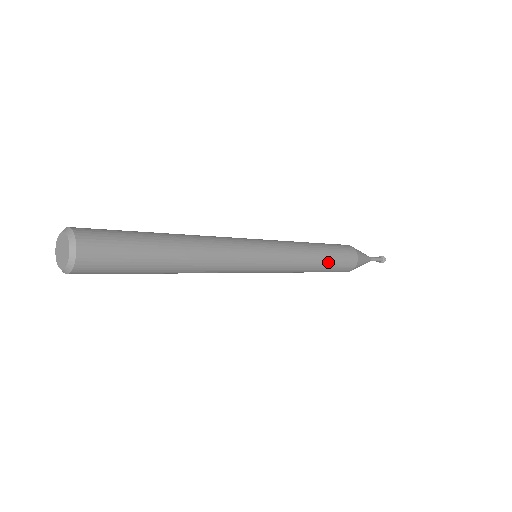
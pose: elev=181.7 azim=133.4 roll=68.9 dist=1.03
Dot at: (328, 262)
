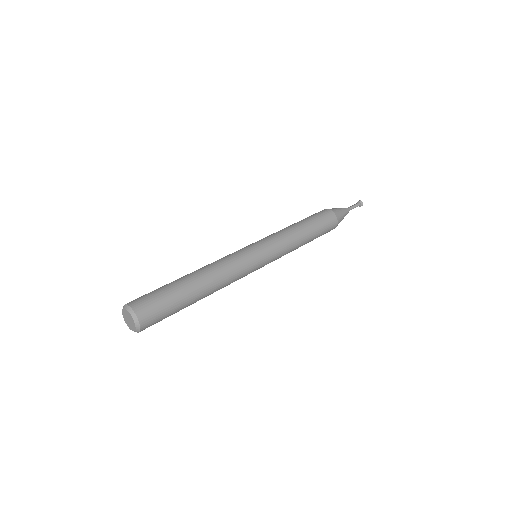
Dot at: (313, 232)
